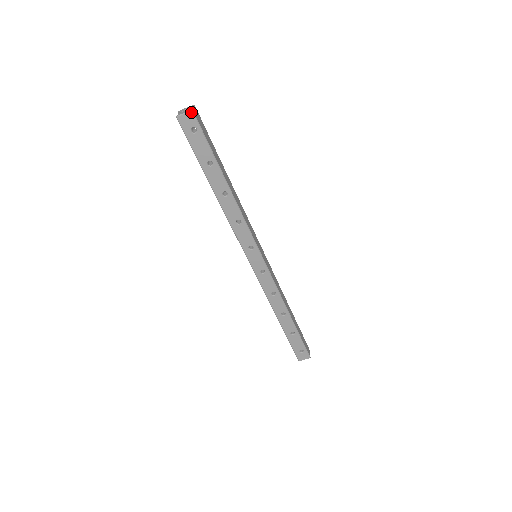
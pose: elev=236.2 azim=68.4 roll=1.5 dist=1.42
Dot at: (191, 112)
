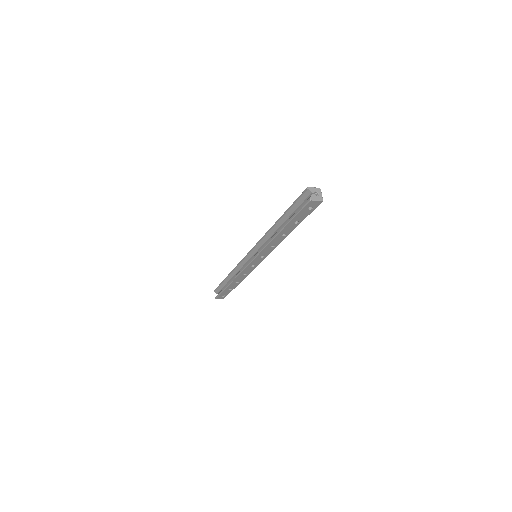
Dot at: (321, 201)
